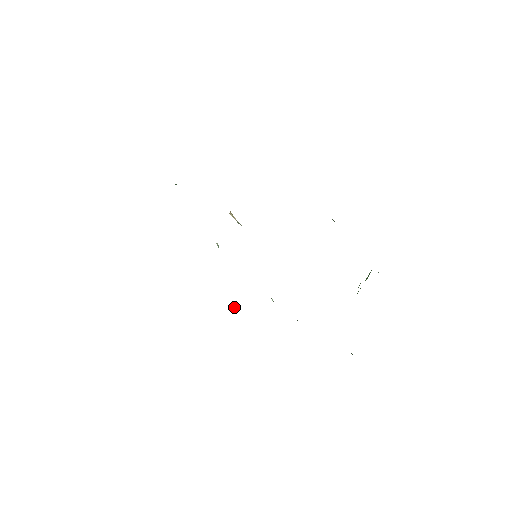
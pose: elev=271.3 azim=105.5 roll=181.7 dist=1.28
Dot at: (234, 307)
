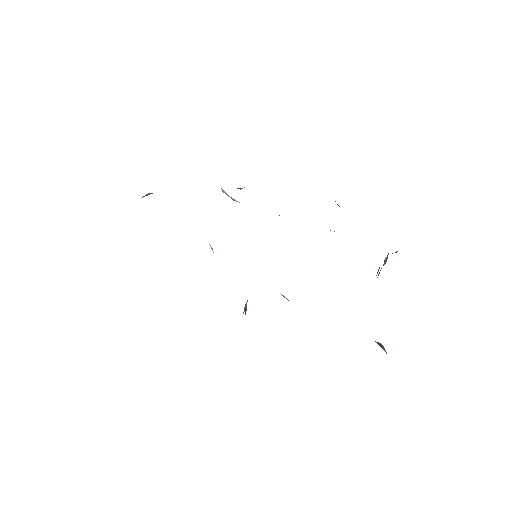
Dot at: (245, 305)
